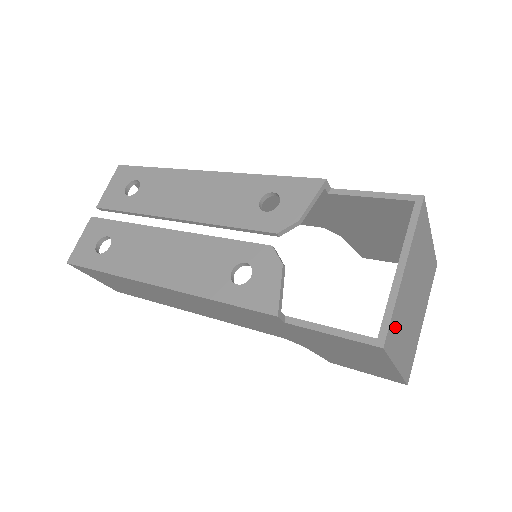
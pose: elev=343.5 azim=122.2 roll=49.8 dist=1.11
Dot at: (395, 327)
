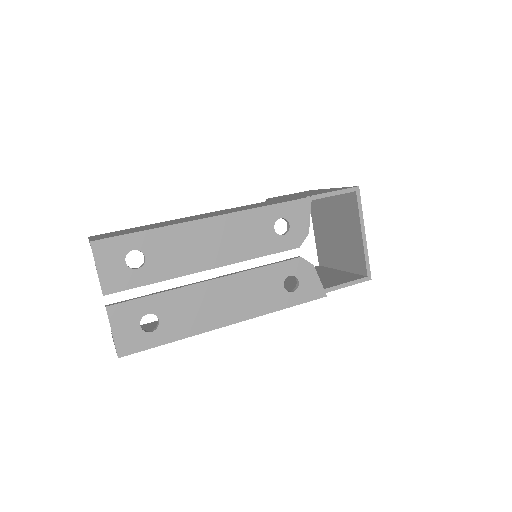
Dot at: occluded
